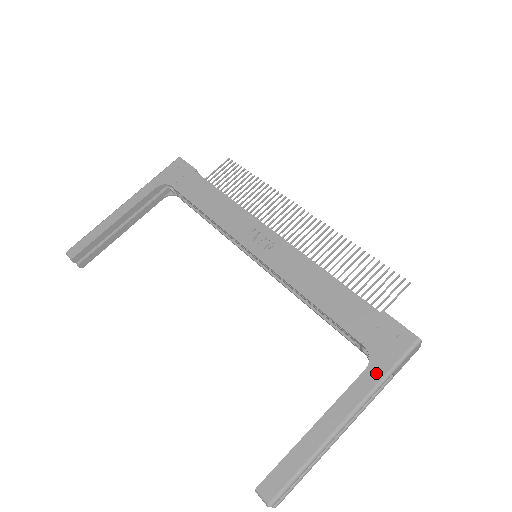
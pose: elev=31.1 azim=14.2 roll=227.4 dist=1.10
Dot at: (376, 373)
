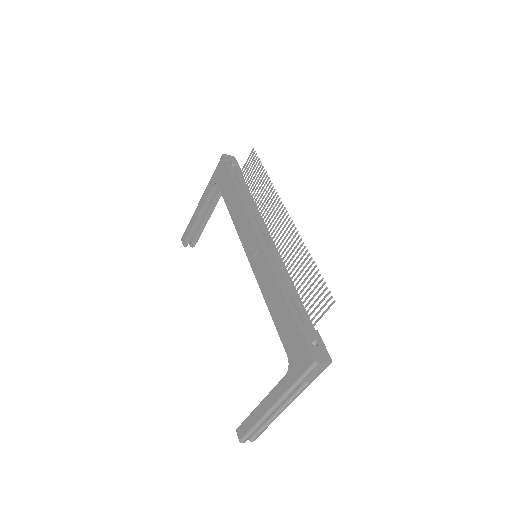
Dot at: (289, 380)
